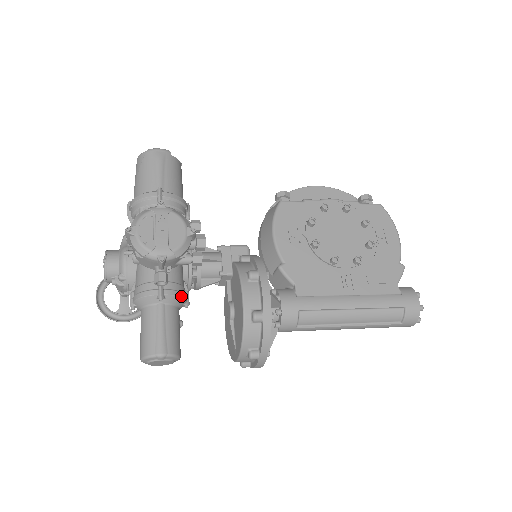
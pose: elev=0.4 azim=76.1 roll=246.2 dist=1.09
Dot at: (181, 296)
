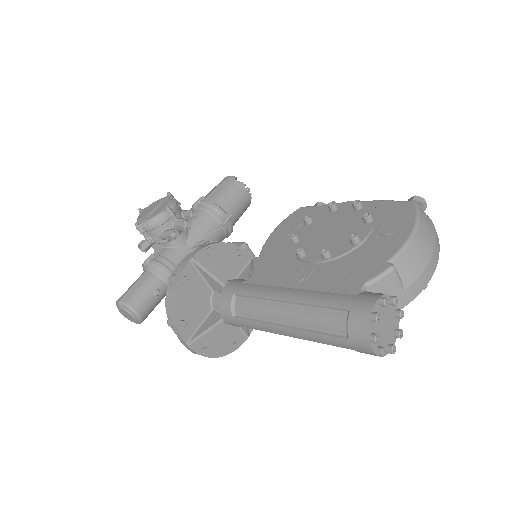
Dot at: (162, 267)
